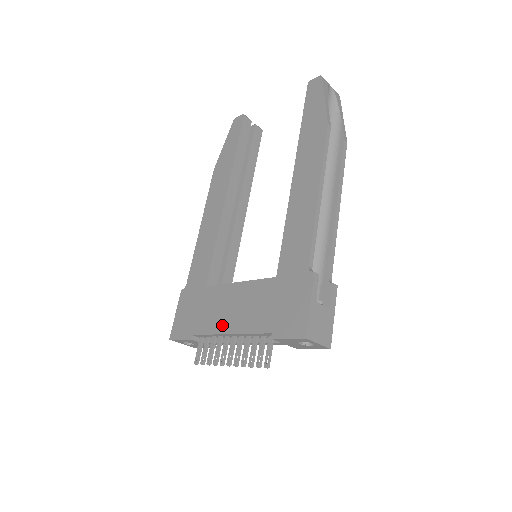
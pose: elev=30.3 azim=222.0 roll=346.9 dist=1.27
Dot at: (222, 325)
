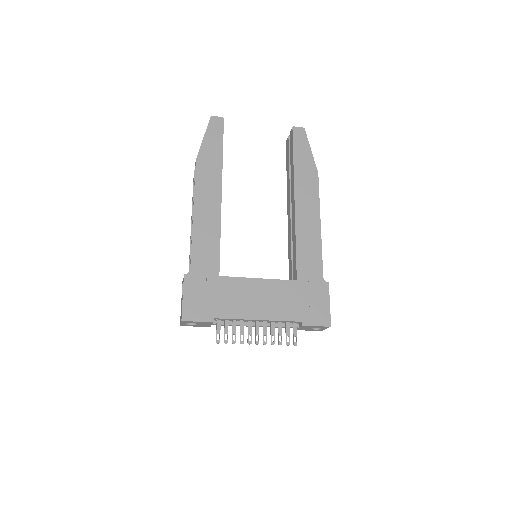
Dot at: (250, 312)
